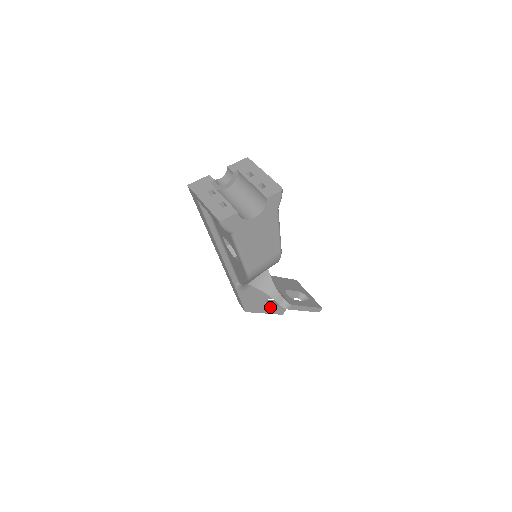
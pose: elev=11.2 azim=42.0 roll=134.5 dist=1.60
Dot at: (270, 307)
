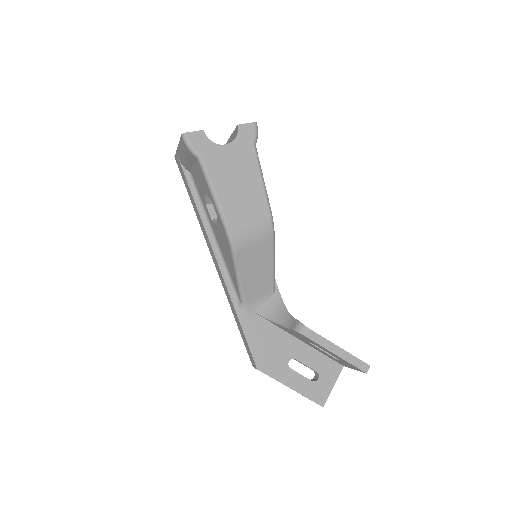
Dot at: (298, 379)
